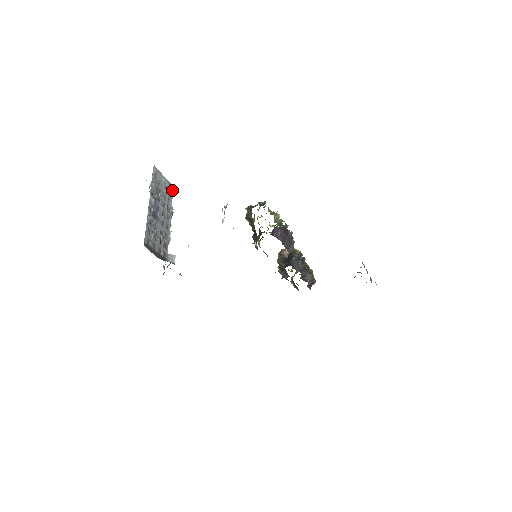
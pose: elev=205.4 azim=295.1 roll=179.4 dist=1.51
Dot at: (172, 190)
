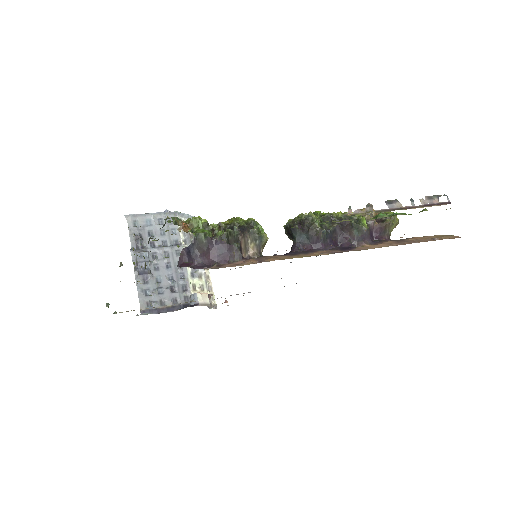
Dot at: (173, 215)
